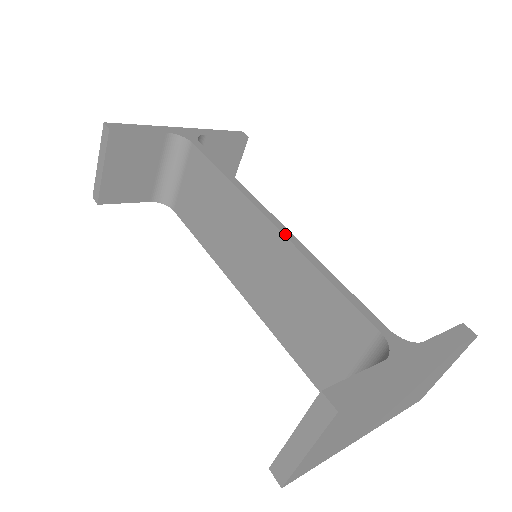
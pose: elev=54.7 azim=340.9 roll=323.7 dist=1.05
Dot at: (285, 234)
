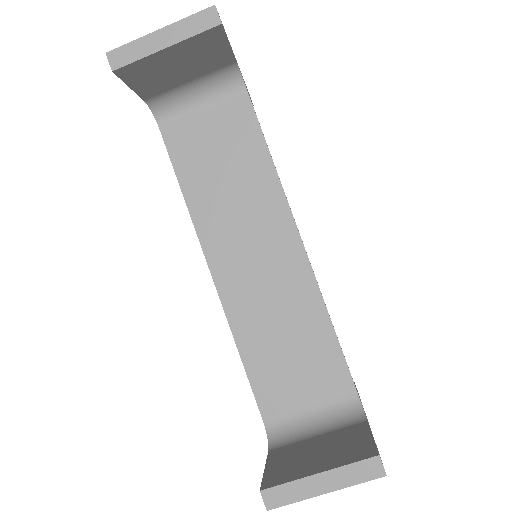
Dot at: occluded
